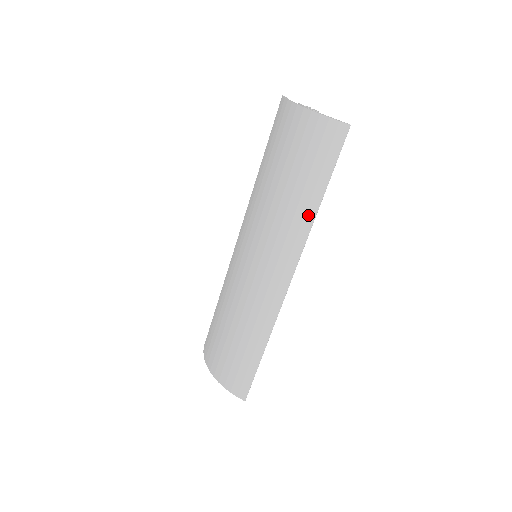
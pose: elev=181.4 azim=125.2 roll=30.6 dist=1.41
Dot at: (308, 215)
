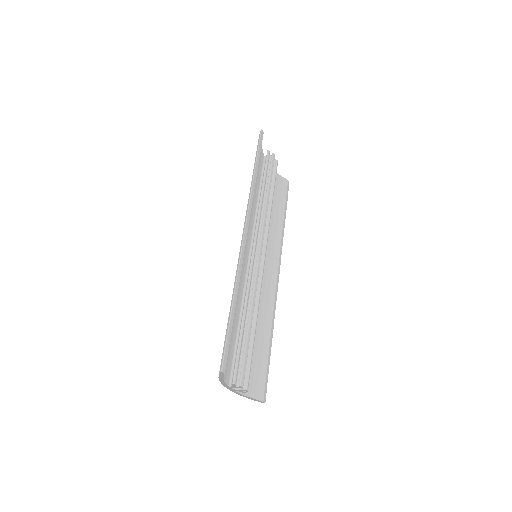
Dot at: (251, 184)
